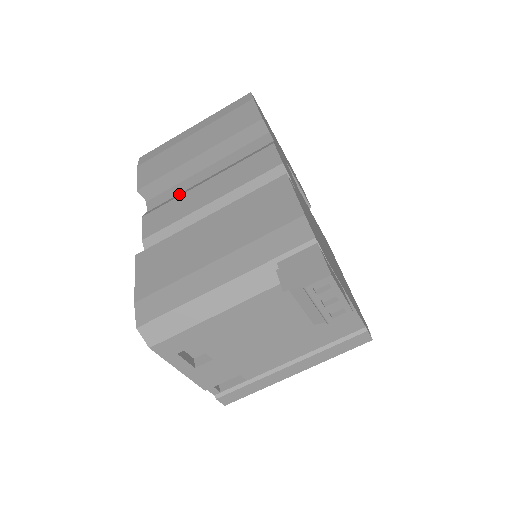
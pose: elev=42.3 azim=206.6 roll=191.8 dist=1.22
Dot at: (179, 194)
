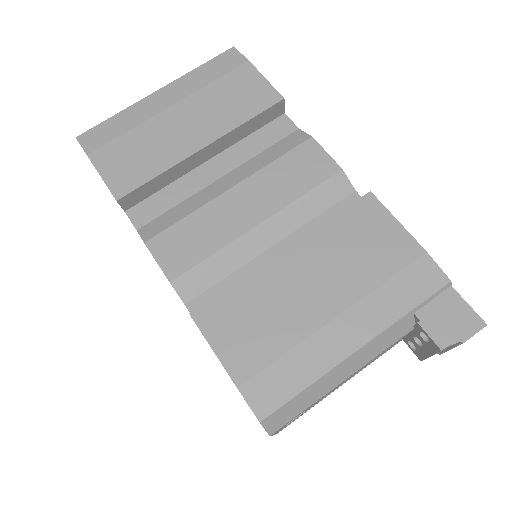
Dot at: (187, 203)
